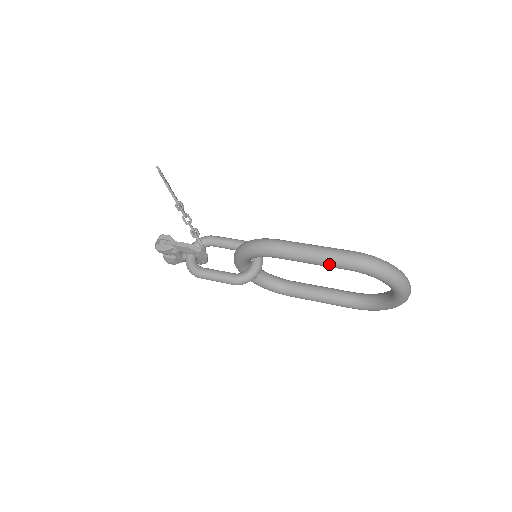
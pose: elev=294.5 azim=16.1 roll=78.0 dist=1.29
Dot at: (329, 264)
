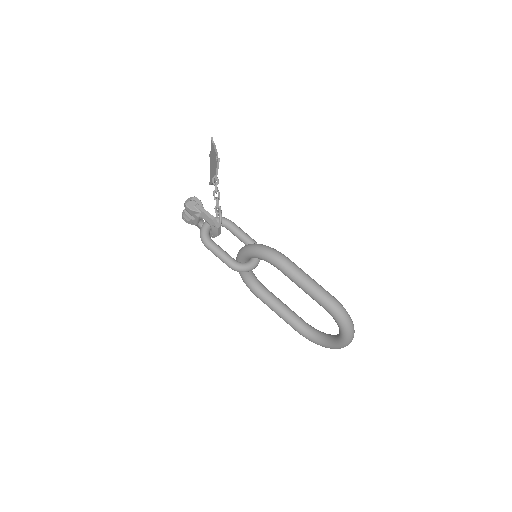
Dot at: (314, 296)
